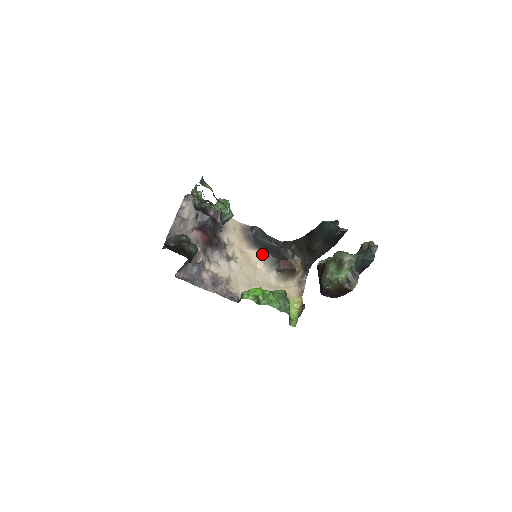
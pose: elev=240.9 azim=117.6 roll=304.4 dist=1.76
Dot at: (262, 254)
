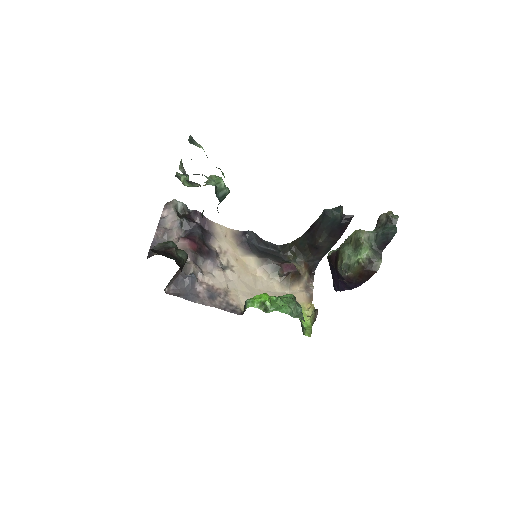
Dot at: (260, 259)
